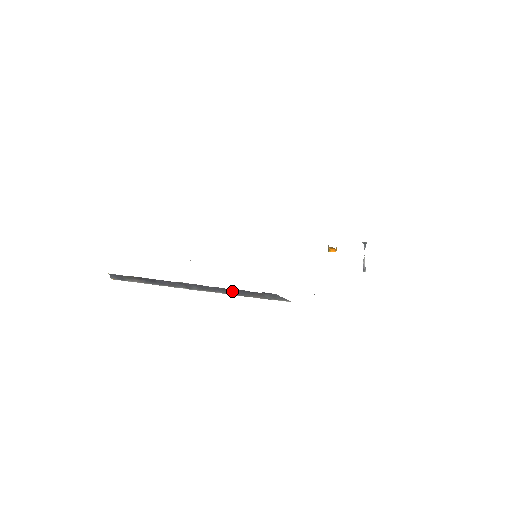
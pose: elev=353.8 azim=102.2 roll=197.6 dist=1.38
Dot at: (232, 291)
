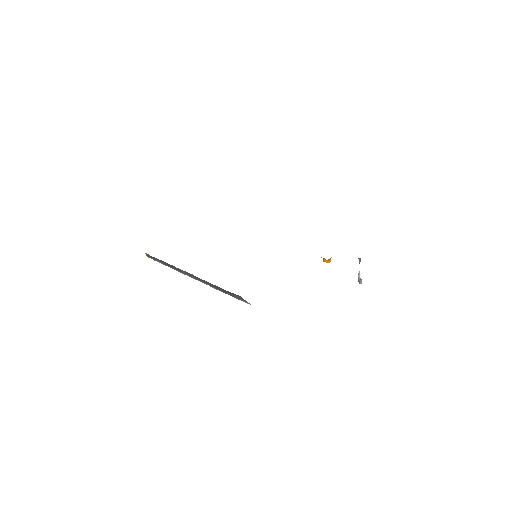
Dot at: (215, 286)
